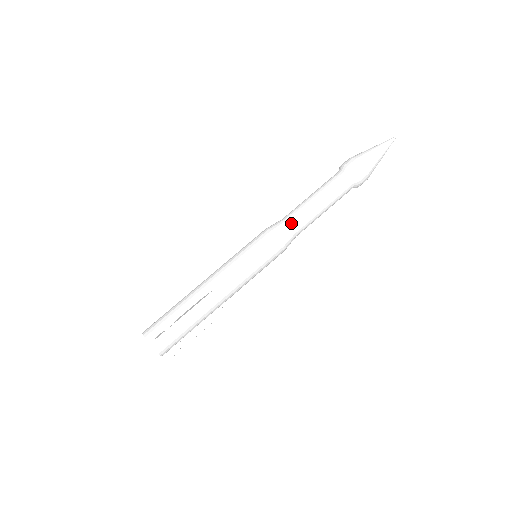
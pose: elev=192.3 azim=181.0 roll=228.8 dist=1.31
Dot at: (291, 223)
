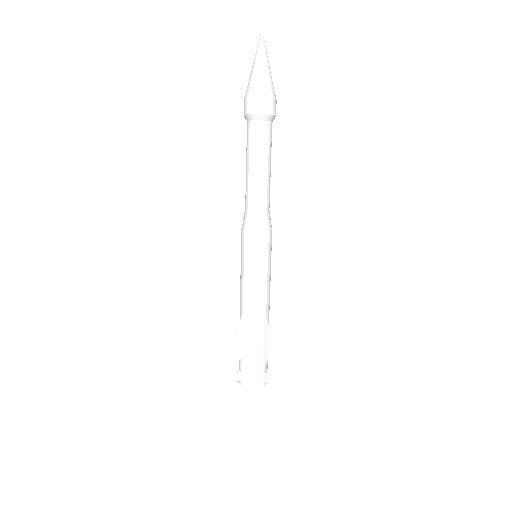
Dot at: (248, 208)
